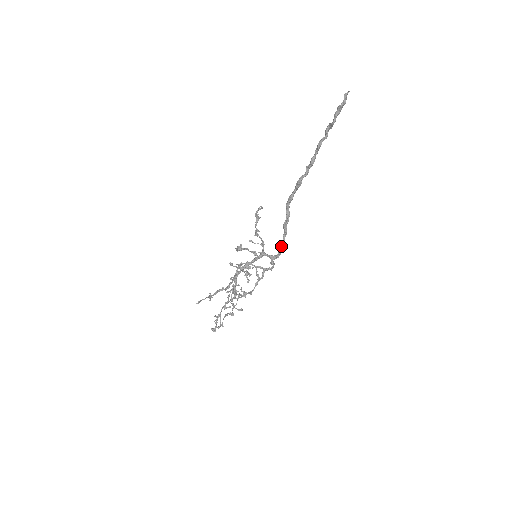
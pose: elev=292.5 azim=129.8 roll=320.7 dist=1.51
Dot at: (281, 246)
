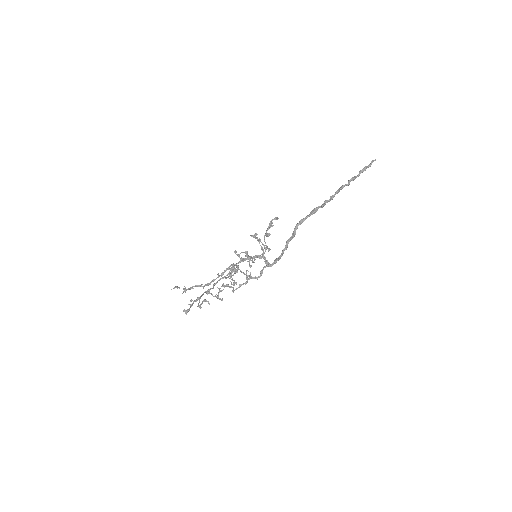
Dot at: (278, 257)
